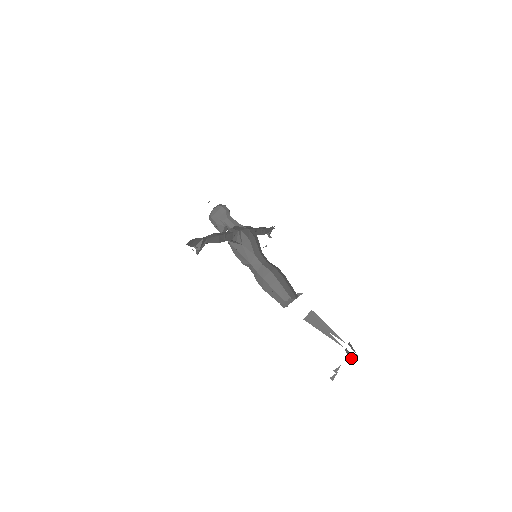
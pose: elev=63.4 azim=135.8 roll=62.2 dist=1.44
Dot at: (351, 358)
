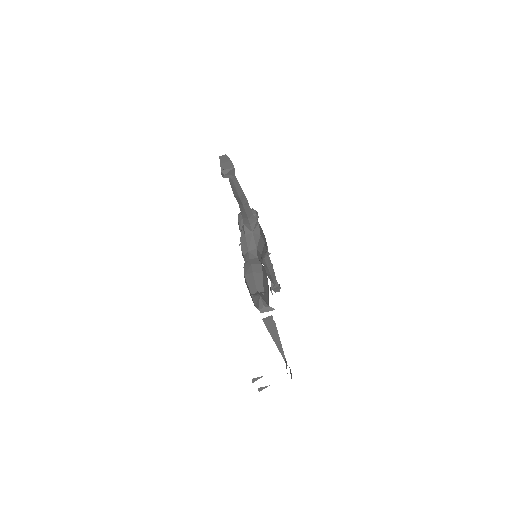
Dot at: (286, 366)
